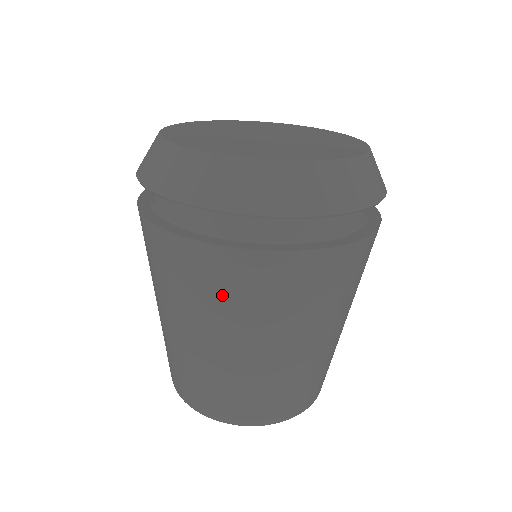
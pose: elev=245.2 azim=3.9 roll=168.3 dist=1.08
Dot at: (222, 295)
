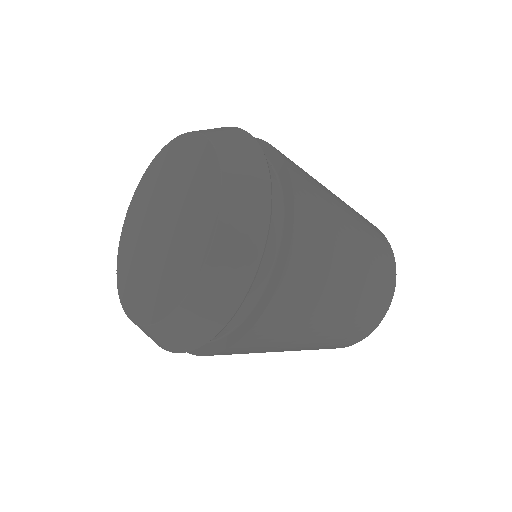
Dot at: occluded
